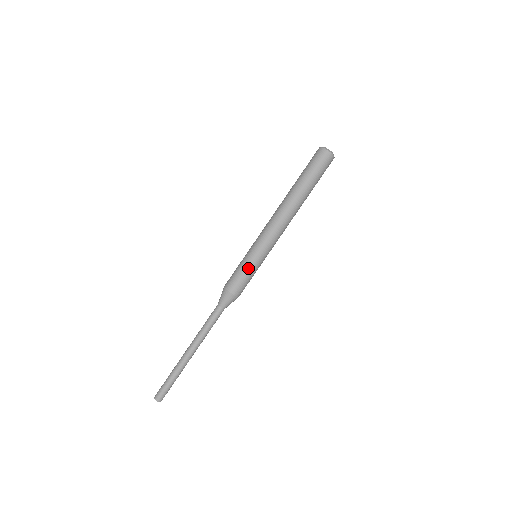
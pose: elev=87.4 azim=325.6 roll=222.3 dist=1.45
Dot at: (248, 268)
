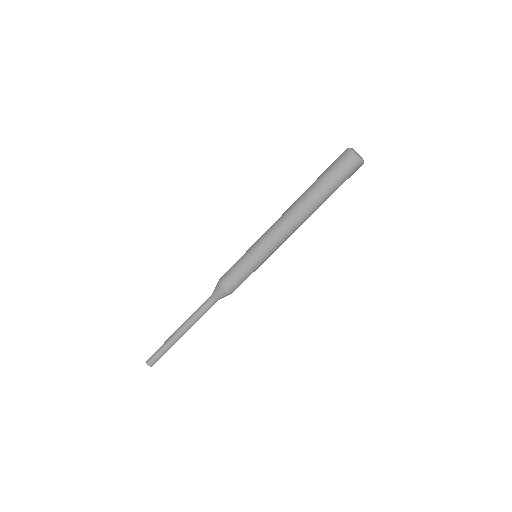
Dot at: occluded
